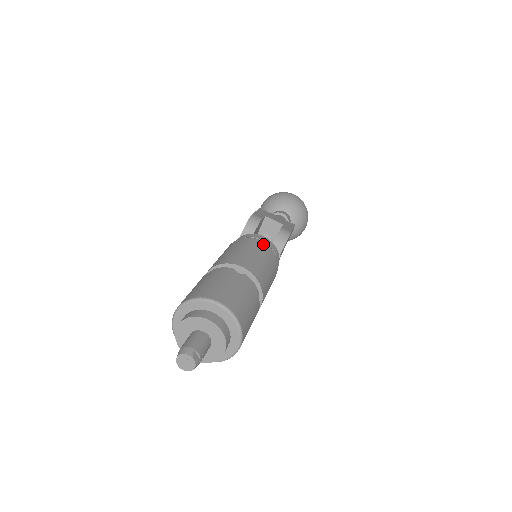
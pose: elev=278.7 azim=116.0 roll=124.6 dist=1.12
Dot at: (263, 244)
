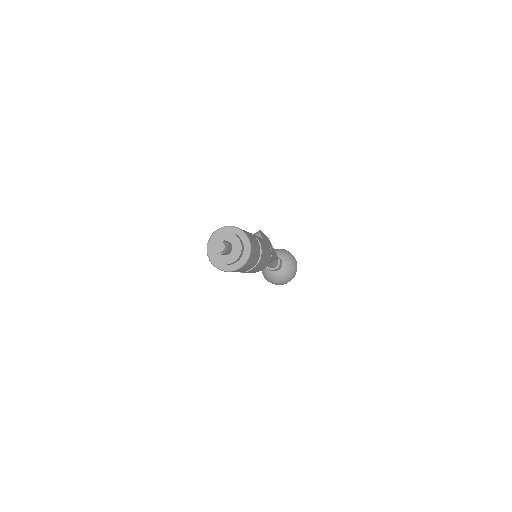
Dot at: occluded
